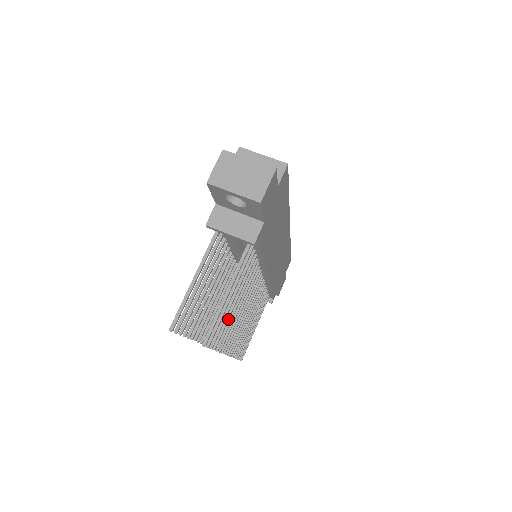
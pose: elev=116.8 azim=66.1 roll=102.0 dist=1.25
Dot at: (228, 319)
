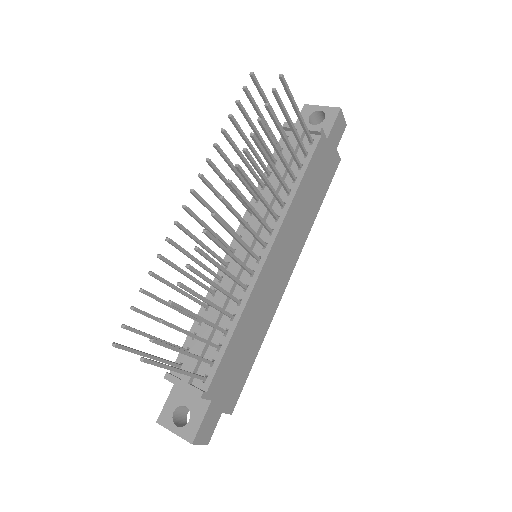
Dot at: (273, 140)
